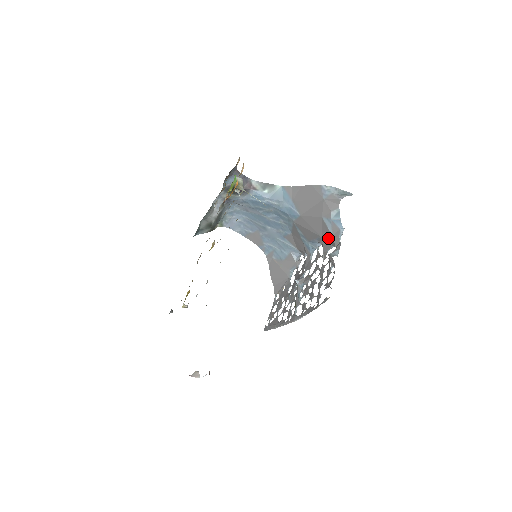
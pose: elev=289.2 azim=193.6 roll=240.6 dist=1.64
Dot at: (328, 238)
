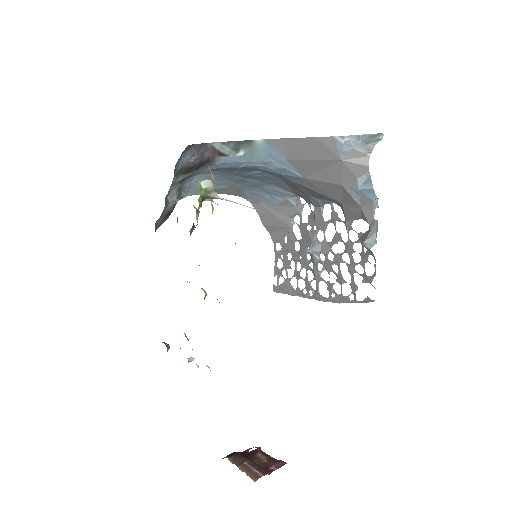
Dot at: (353, 208)
